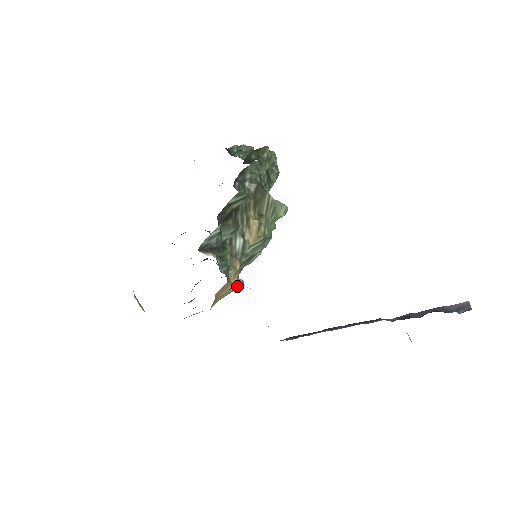
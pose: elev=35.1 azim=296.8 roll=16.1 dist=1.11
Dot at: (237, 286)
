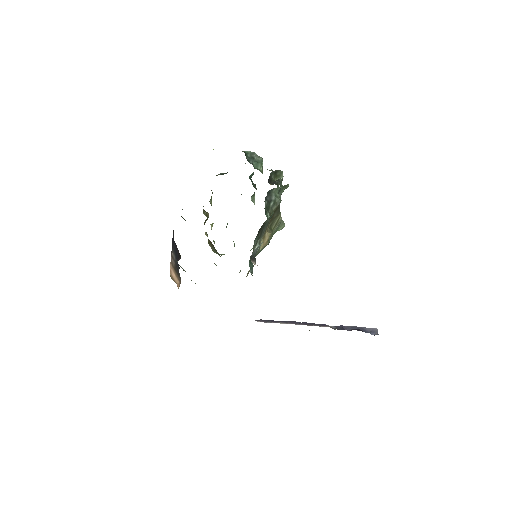
Dot at: occluded
